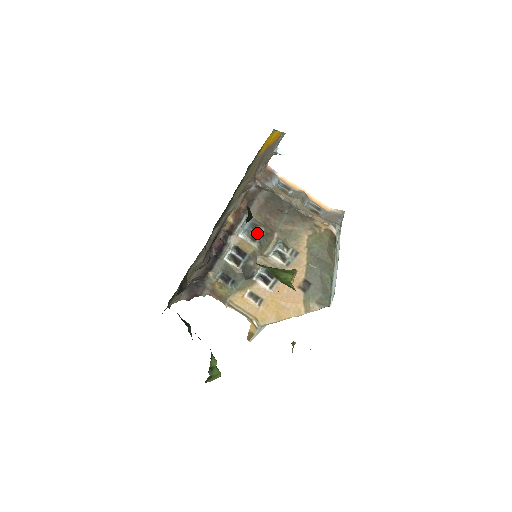
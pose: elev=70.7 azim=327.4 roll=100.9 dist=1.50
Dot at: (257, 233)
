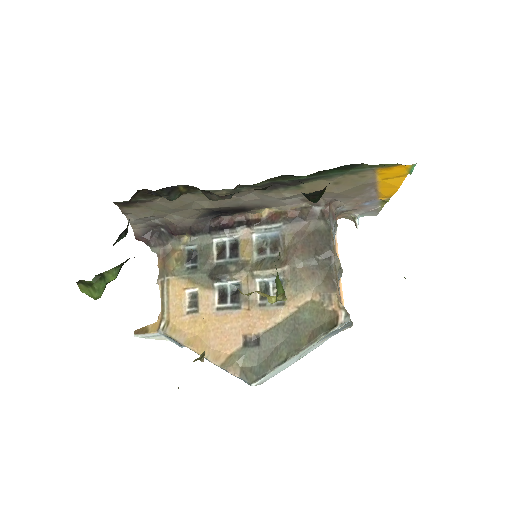
Dot at: (271, 250)
